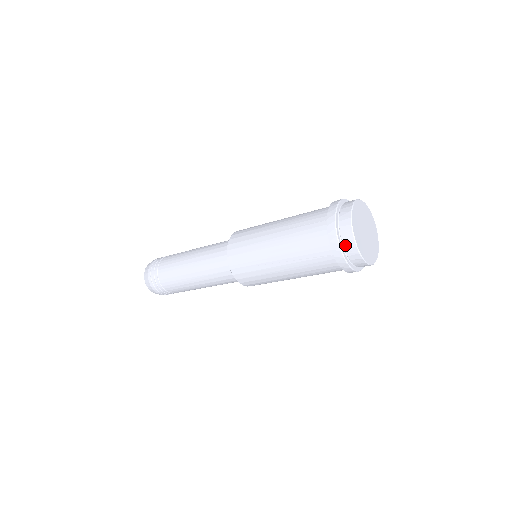
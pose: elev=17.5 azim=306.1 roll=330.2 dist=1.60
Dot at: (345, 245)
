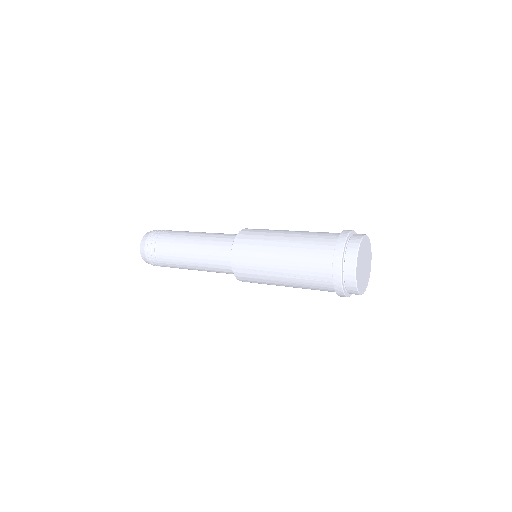
Dot at: (346, 278)
